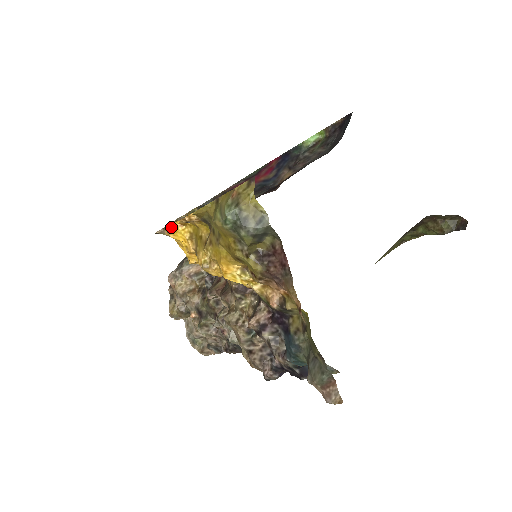
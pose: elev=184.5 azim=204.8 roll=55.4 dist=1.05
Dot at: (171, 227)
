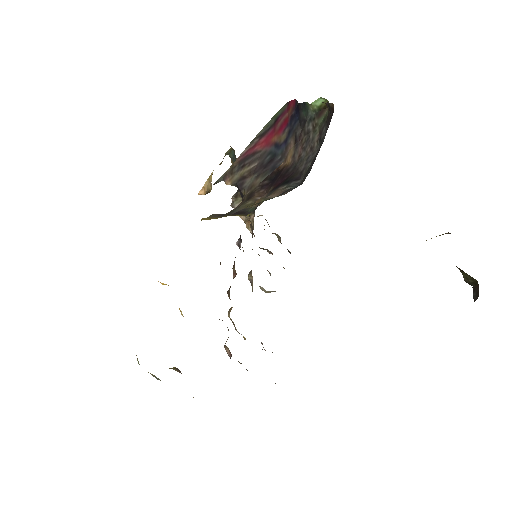
Dot at: occluded
